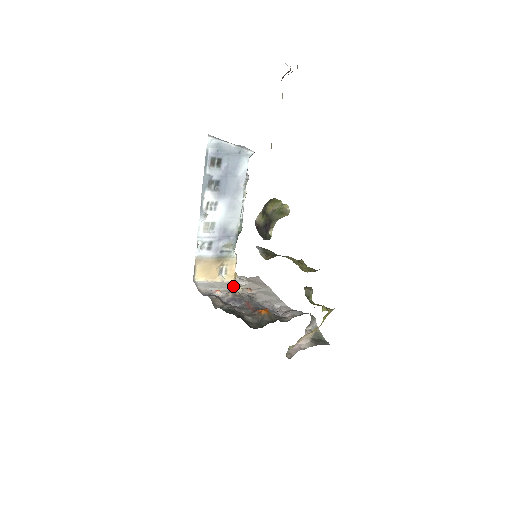
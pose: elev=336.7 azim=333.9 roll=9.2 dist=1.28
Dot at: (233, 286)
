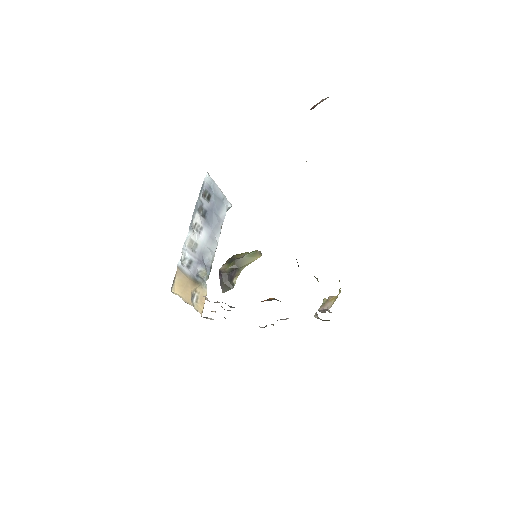
Dot at: occluded
